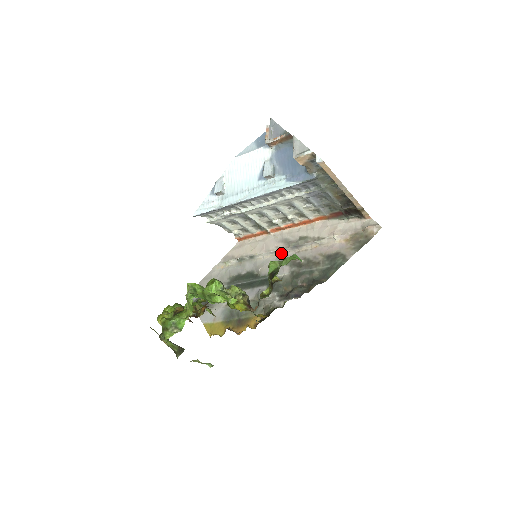
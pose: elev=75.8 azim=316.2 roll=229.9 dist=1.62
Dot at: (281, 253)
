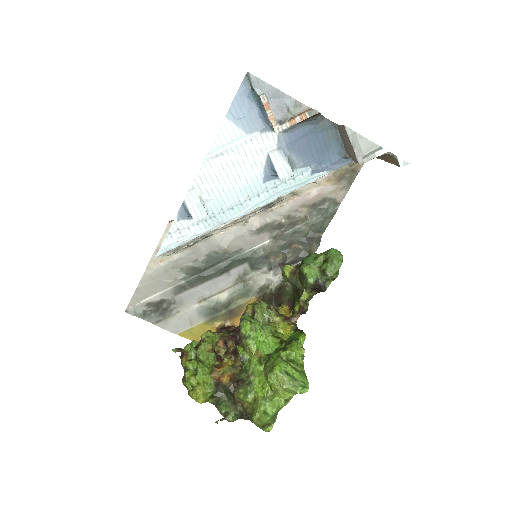
Dot at: (247, 219)
